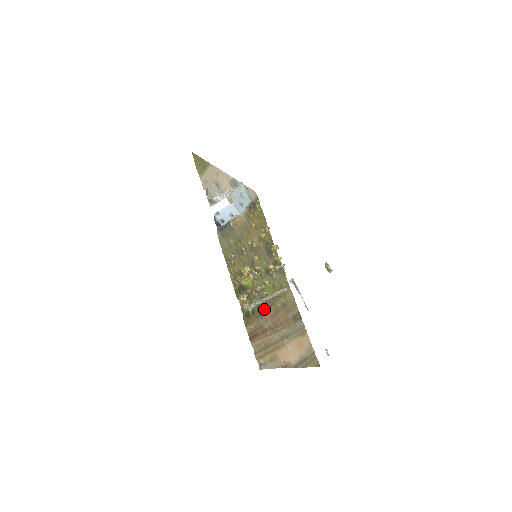
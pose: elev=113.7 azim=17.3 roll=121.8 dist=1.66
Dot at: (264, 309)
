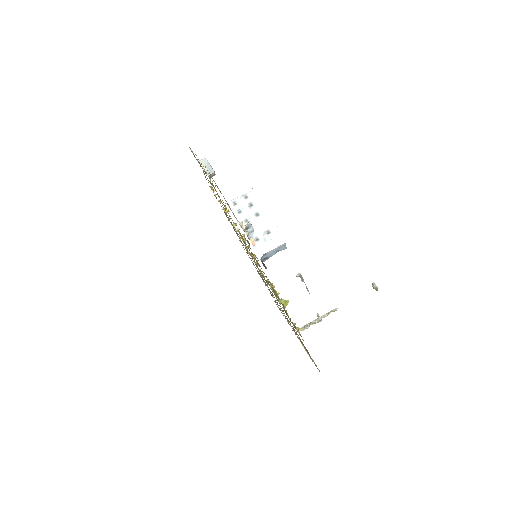
Dot at: (282, 310)
